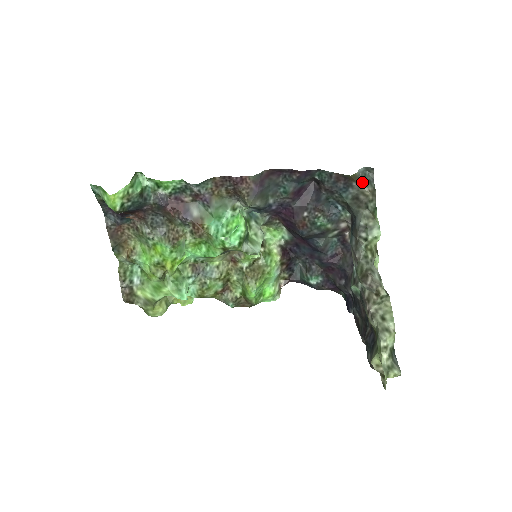
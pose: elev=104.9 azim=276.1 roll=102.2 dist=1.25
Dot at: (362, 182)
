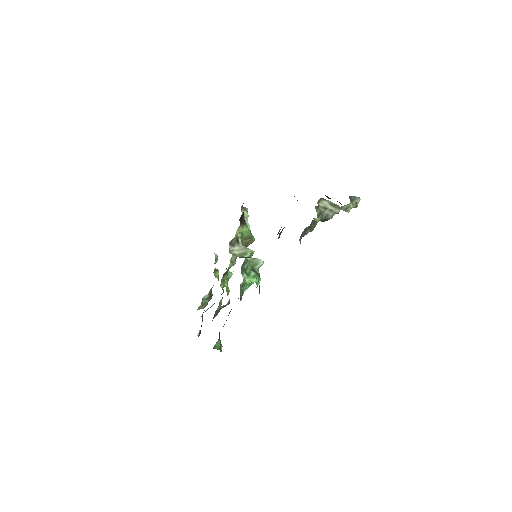
Dot at: occluded
